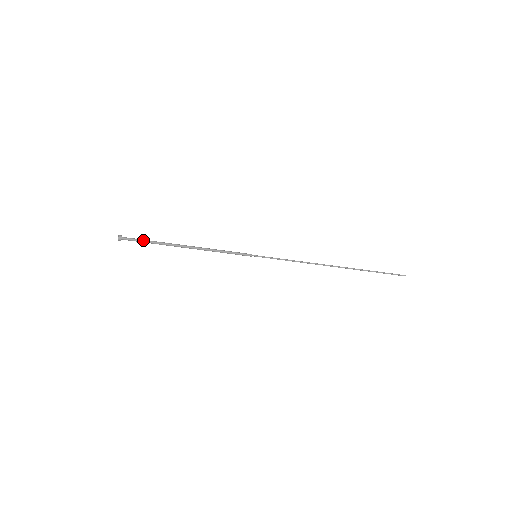
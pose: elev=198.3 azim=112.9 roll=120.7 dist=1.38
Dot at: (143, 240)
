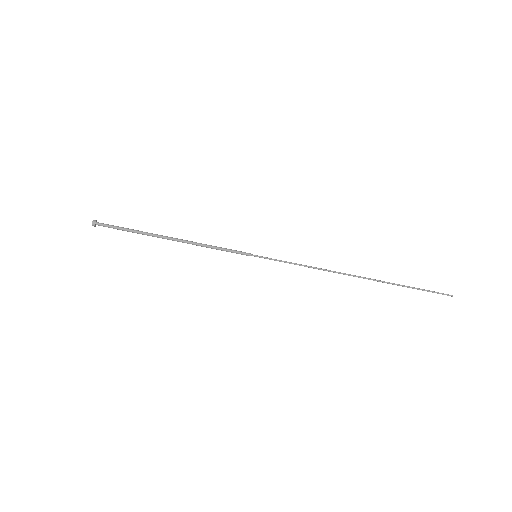
Dot at: (121, 227)
